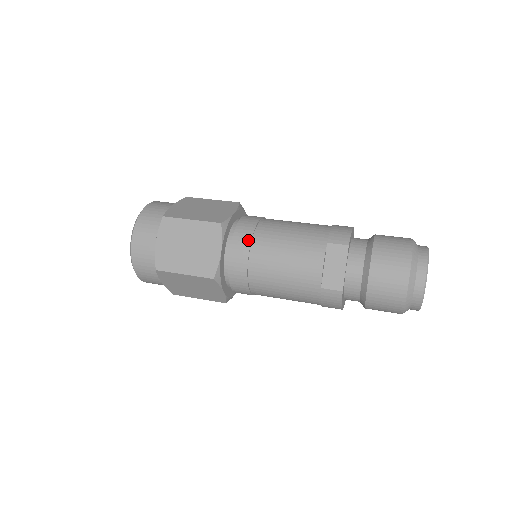
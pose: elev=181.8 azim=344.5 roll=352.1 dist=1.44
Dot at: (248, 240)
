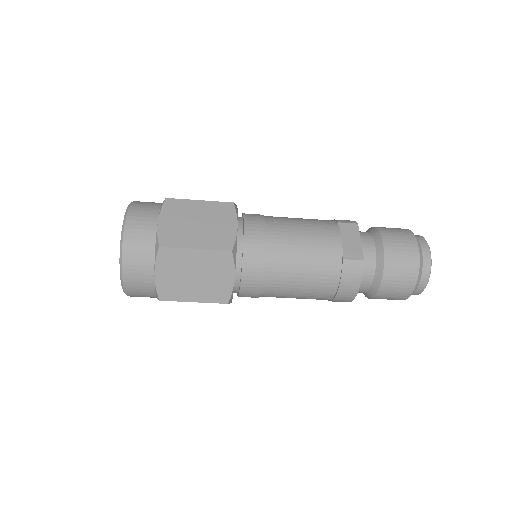
Dot at: (261, 221)
